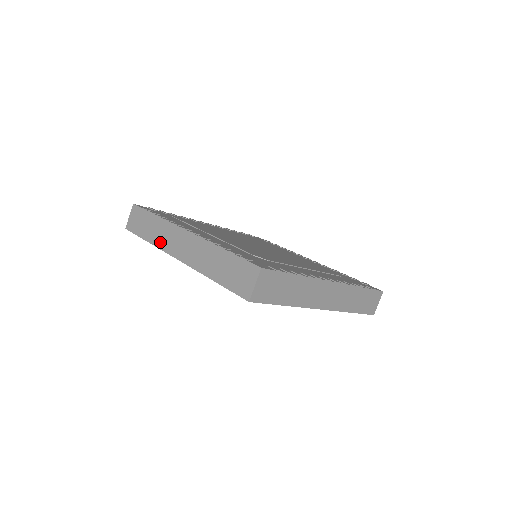
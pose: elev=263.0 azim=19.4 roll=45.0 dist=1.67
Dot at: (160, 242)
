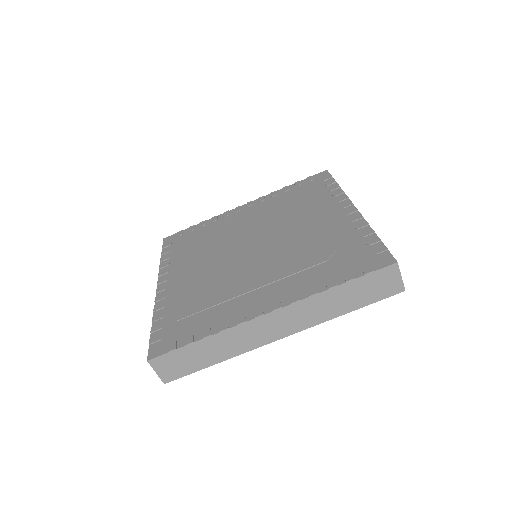
Dot at: (240, 349)
